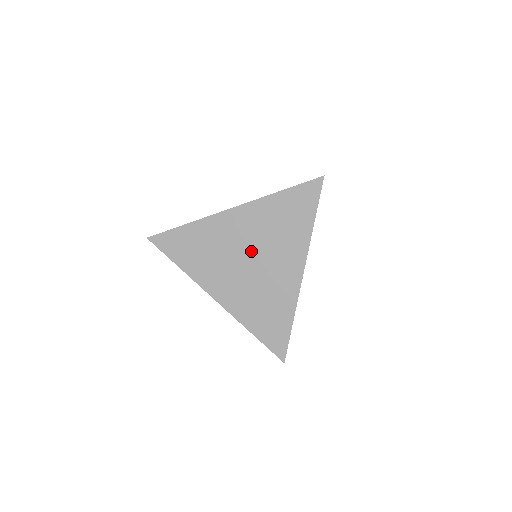
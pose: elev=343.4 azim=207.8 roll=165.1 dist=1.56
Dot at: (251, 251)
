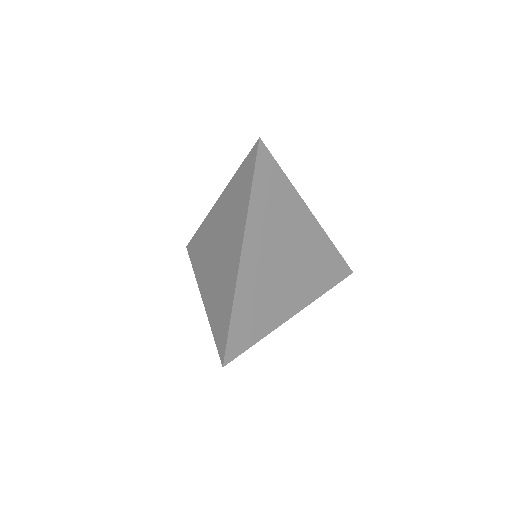
Dot at: (220, 239)
